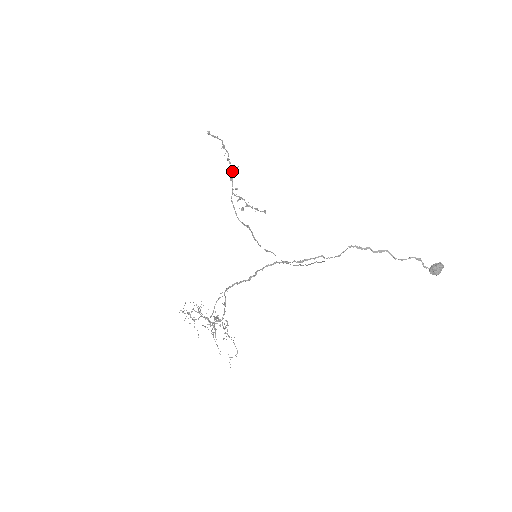
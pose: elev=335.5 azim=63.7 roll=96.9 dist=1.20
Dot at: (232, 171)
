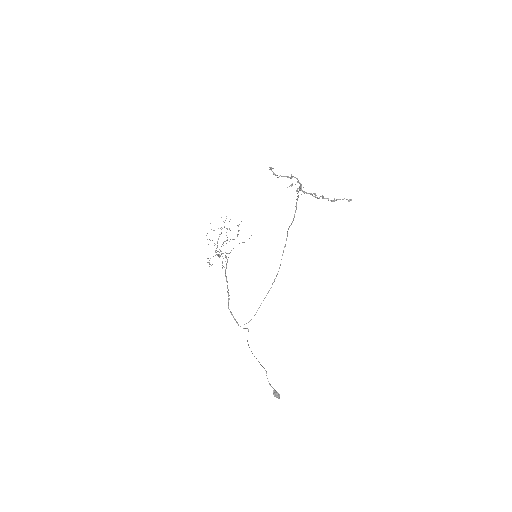
Dot at: occluded
